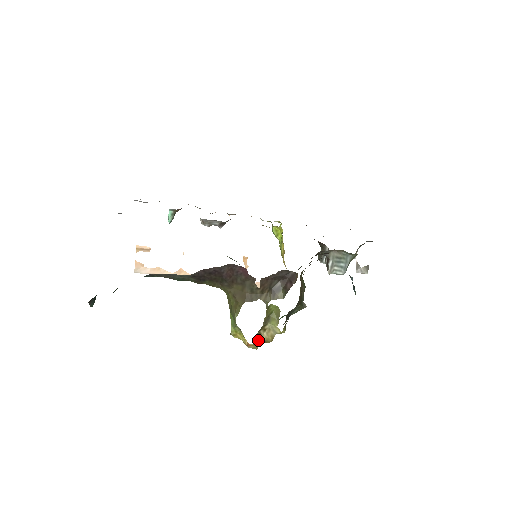
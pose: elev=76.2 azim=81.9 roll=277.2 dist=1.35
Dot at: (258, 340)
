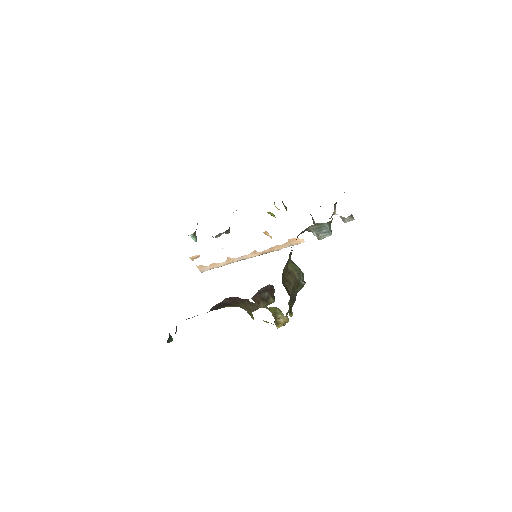
Dot at: (279, 325)
